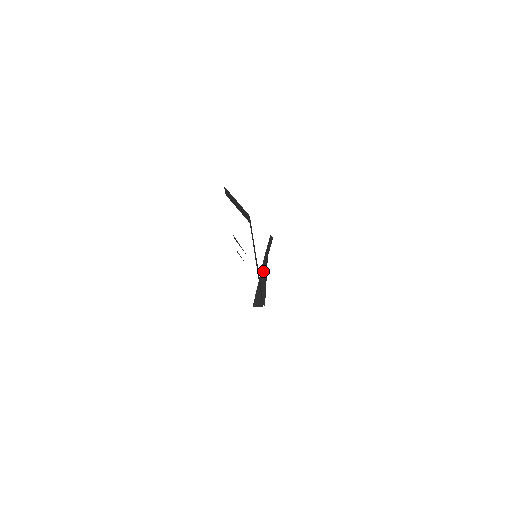
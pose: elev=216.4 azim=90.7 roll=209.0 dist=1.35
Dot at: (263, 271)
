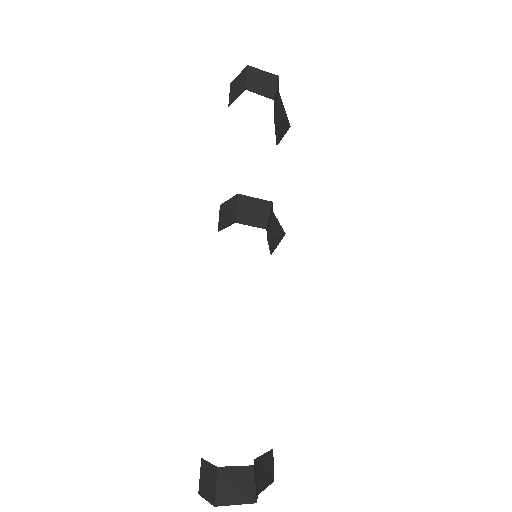
Dot at: (271, 240)
